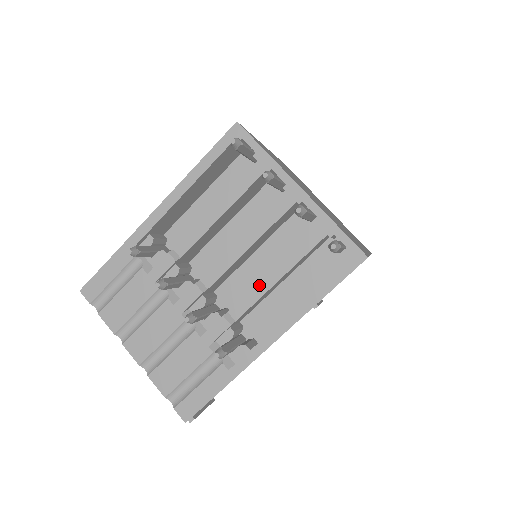
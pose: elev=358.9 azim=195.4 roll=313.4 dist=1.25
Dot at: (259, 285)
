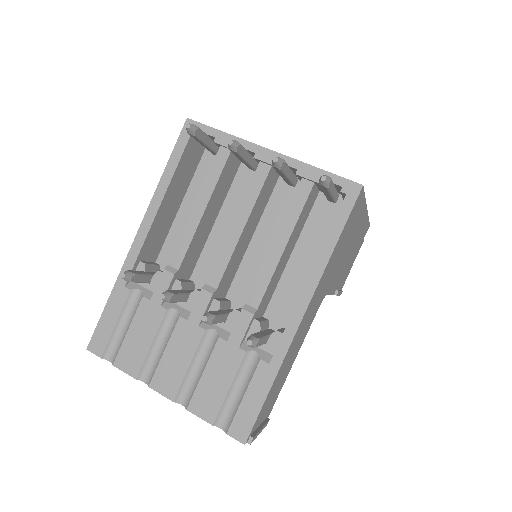
Dot at: (267, 262)
